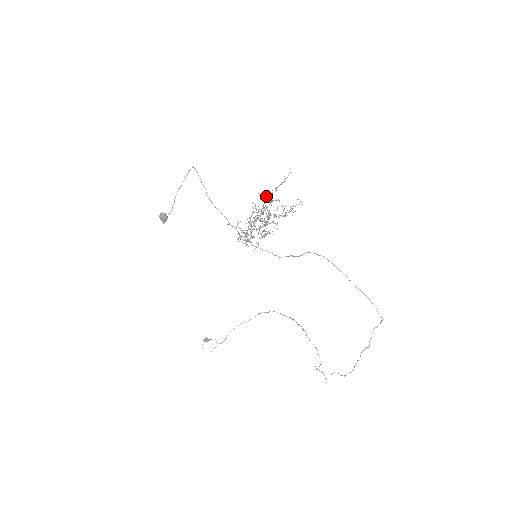
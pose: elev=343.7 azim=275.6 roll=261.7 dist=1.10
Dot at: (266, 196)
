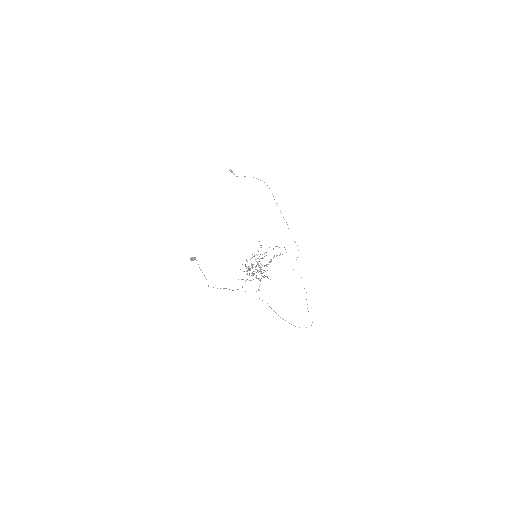
Dot at: (258, 278)
